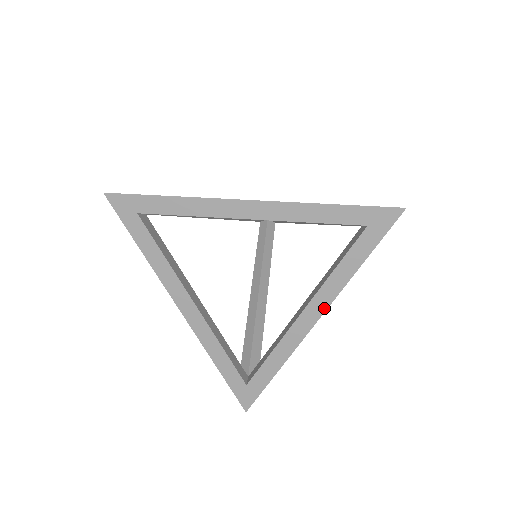
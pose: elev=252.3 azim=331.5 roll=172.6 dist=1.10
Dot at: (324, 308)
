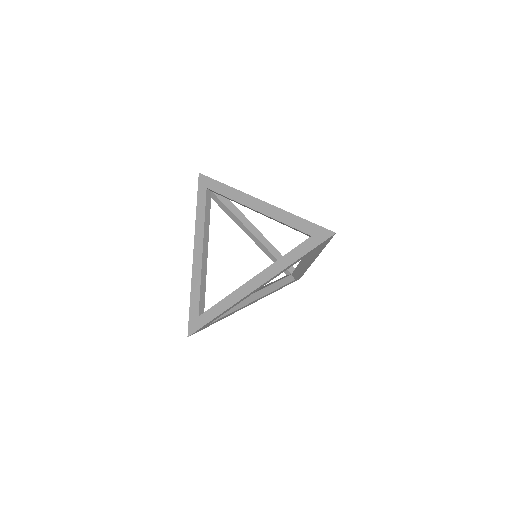
Dot at: (266, 280)
